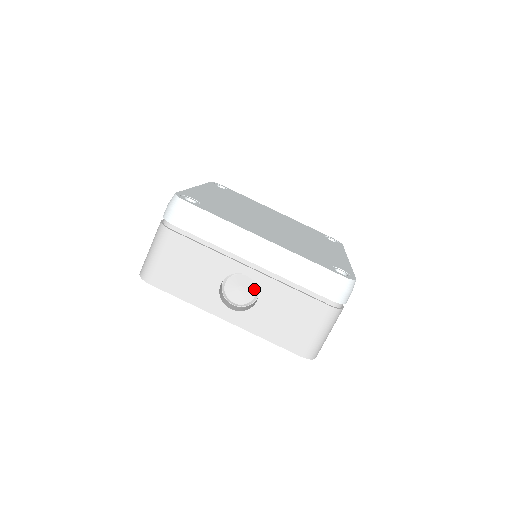
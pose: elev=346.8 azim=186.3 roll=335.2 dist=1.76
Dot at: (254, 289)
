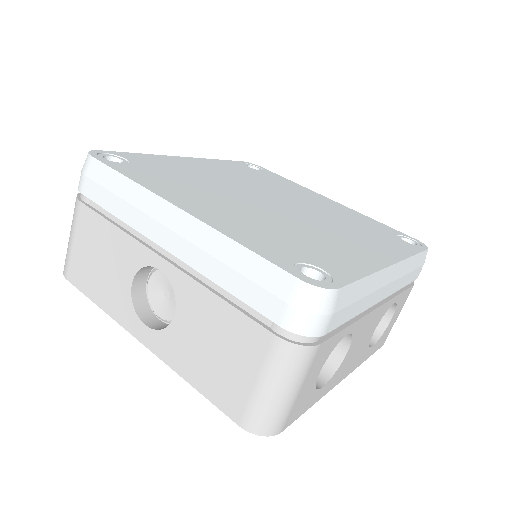
Dot at: occluded
